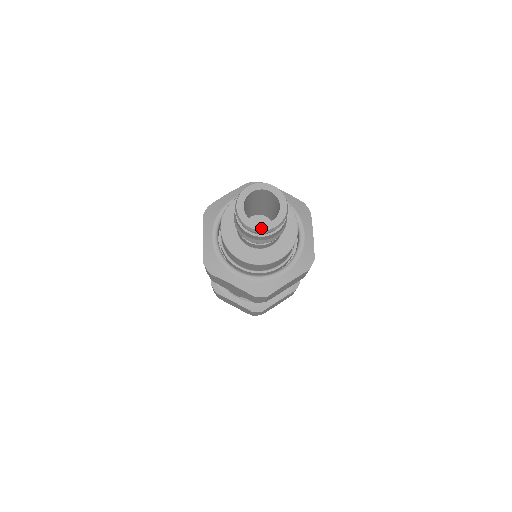
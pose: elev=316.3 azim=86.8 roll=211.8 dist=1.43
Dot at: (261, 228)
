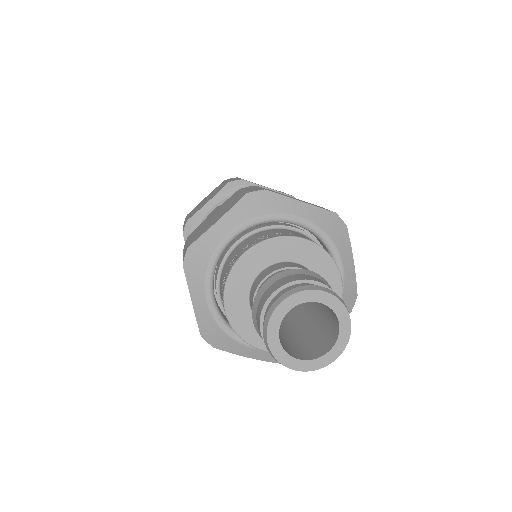
Dot at: (313, 367)
